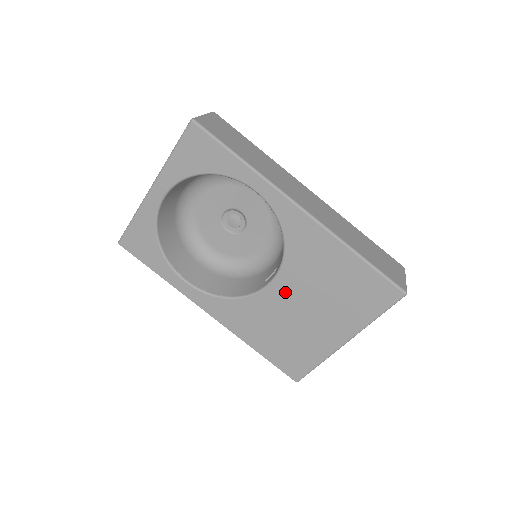
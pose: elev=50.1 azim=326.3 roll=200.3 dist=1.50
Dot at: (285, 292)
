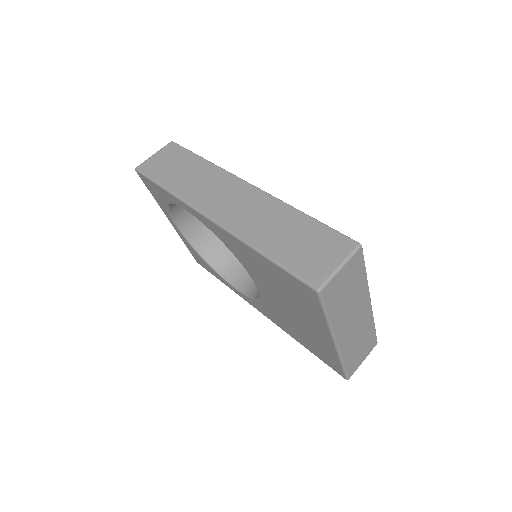
Dot at: (267, 293)
